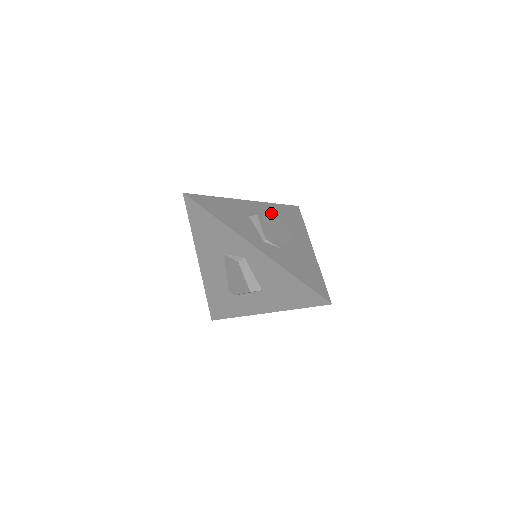
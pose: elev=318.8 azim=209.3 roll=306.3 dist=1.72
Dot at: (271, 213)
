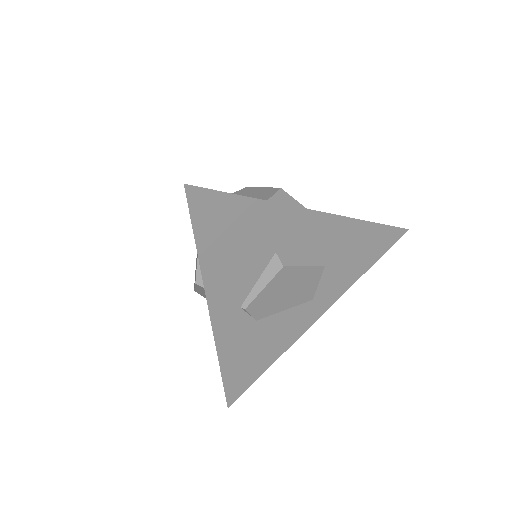
Dot at: (332, 245)
